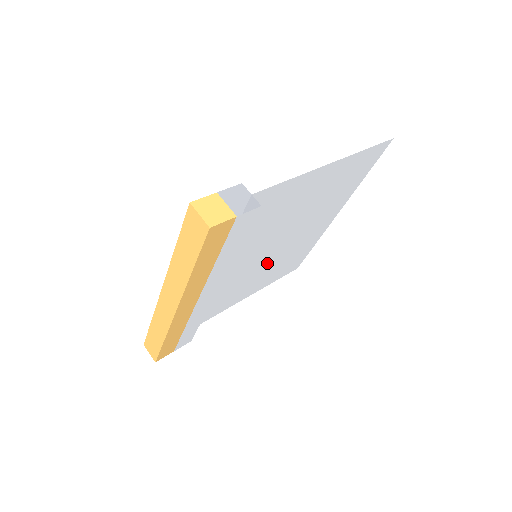
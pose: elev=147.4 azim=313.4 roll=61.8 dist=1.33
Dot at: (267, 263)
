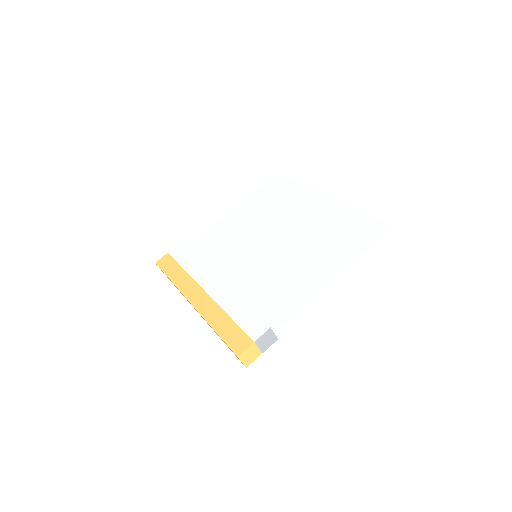
Dot at: (260, 229)
